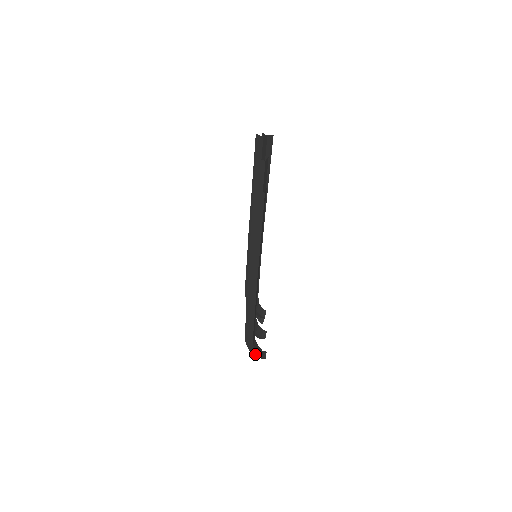
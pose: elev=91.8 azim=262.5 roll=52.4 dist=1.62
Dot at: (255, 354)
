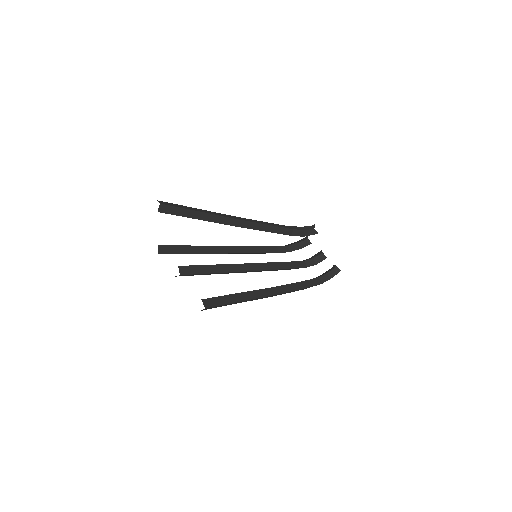
Dot at: (330, 278)
